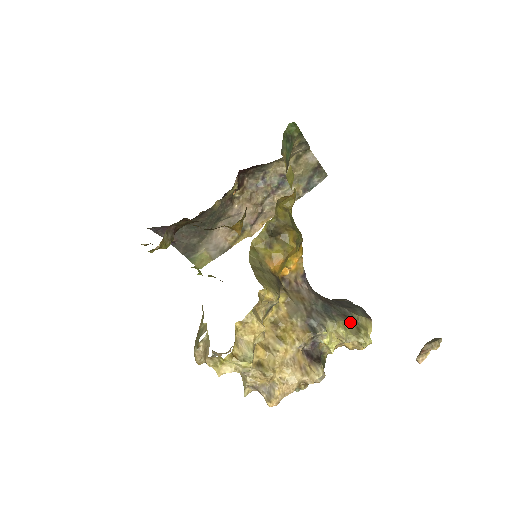
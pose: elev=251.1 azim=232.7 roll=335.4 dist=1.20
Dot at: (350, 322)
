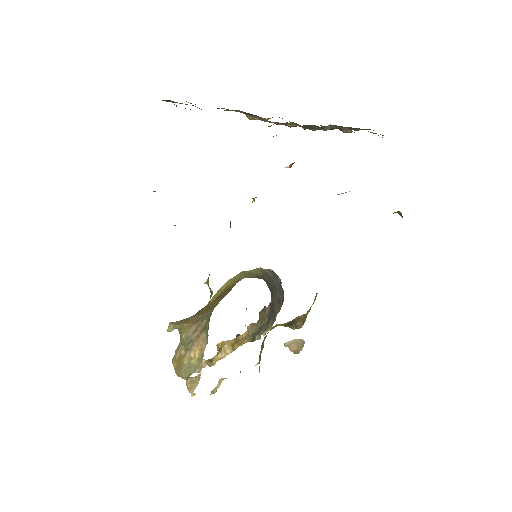
Dot at: occluded
